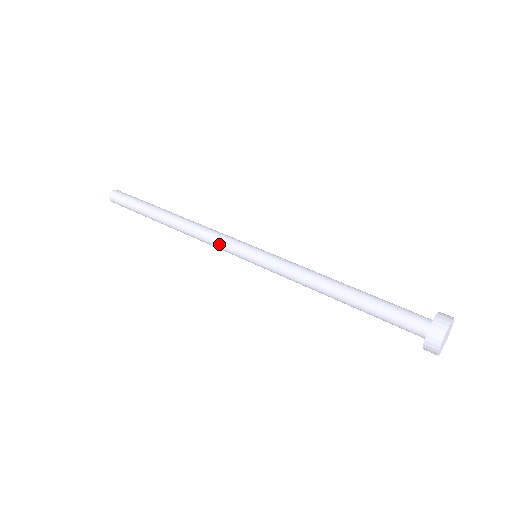
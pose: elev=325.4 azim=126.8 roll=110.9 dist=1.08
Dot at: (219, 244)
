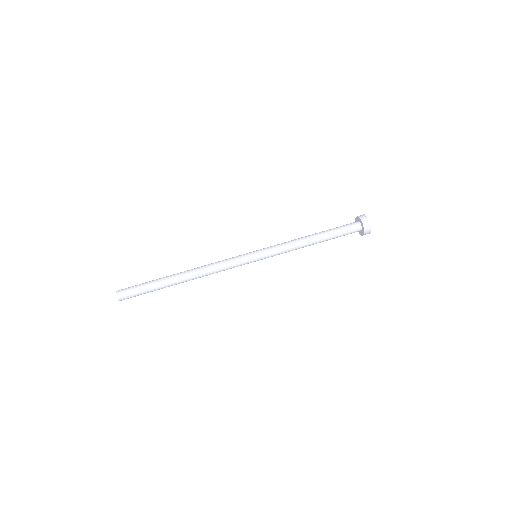
Dot at: (232, 267)
